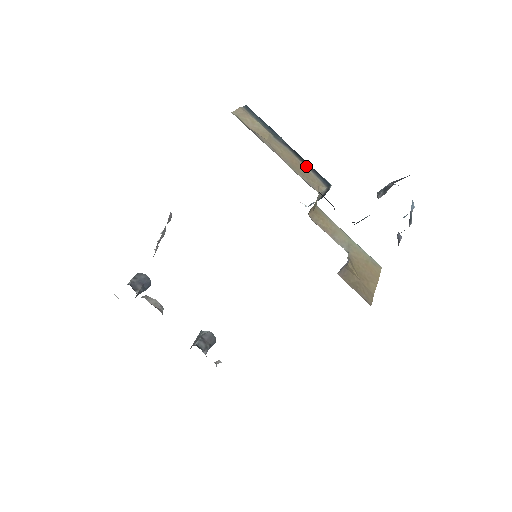
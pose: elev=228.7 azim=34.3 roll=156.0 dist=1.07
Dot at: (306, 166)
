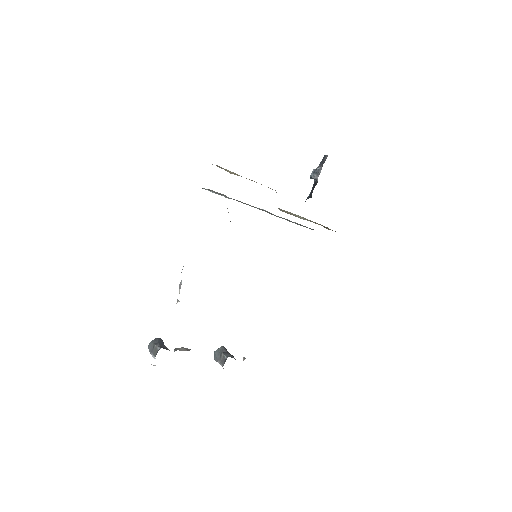
Dot at: occluded
